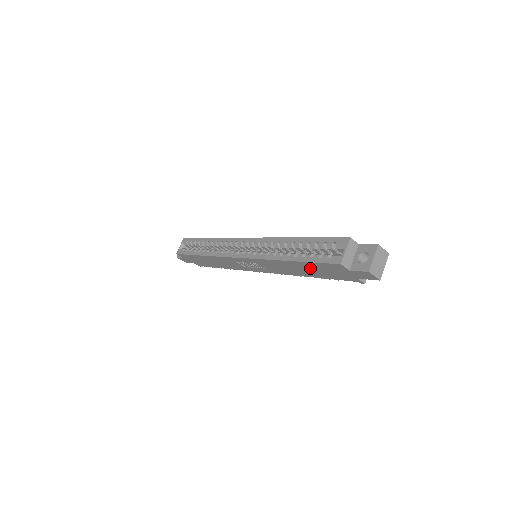
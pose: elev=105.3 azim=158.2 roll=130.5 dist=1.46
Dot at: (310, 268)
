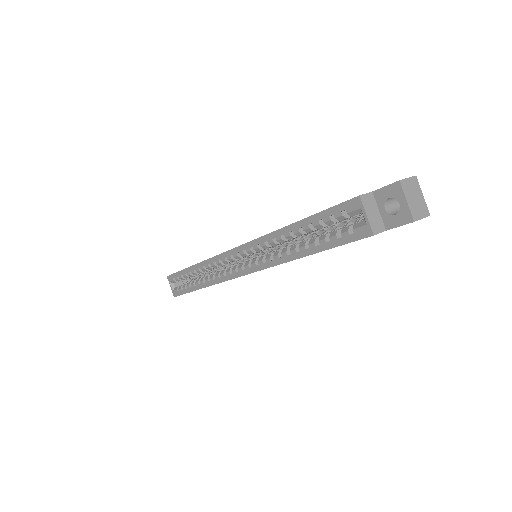
Dot at: occluded
